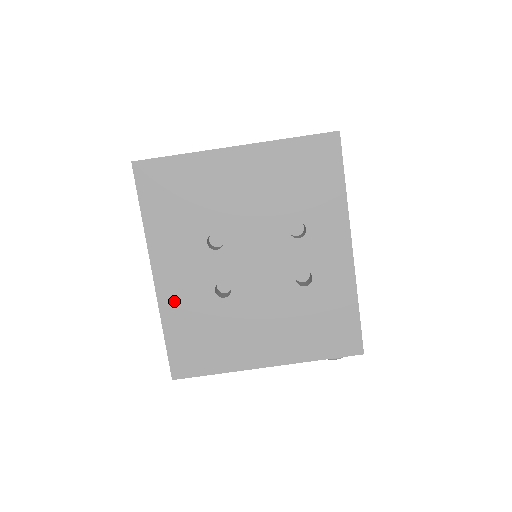
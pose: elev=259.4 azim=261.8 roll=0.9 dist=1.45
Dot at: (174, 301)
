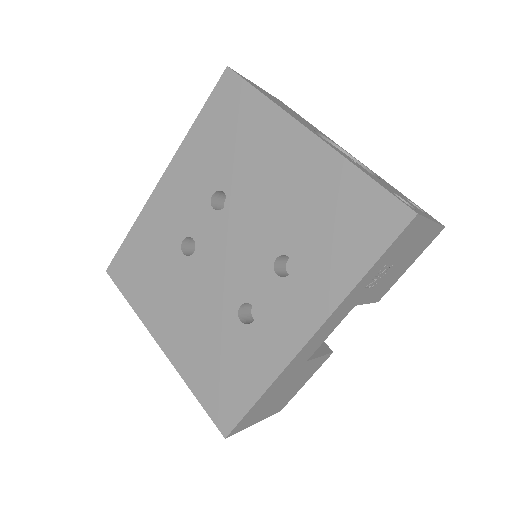
Dot at: (155, 215)
